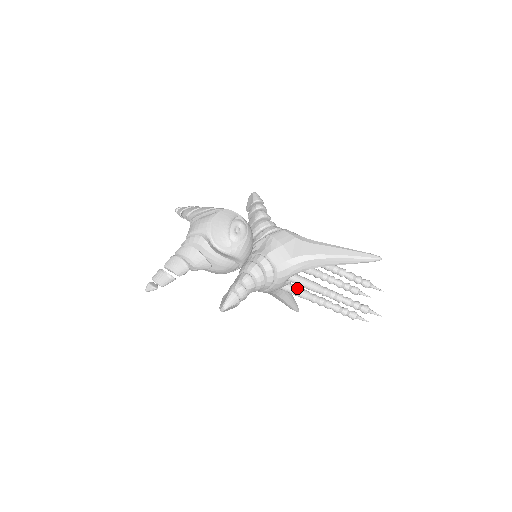
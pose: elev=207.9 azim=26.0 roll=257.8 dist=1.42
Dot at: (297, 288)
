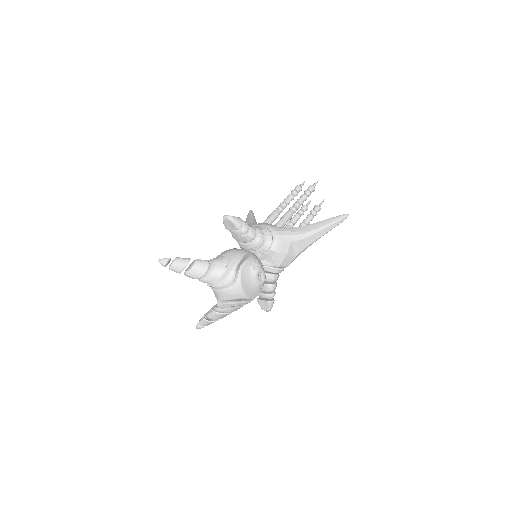
Dot at: occluded
